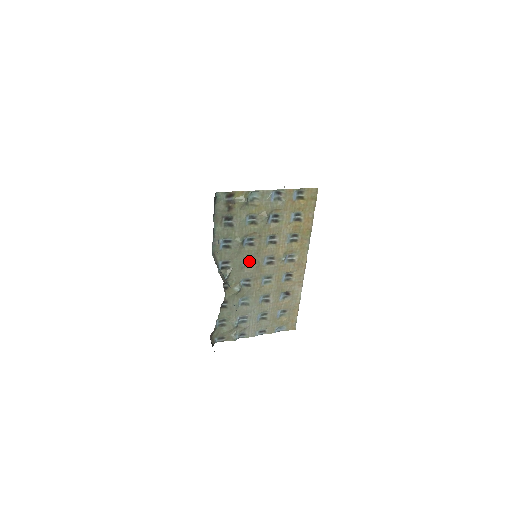
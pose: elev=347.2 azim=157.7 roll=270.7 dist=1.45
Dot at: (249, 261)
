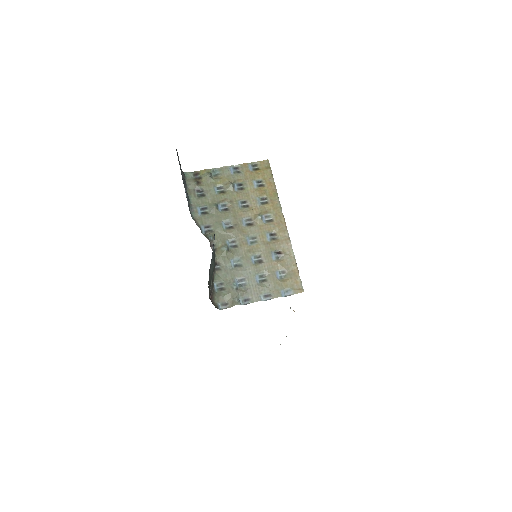
Dot at: (229, 225)
